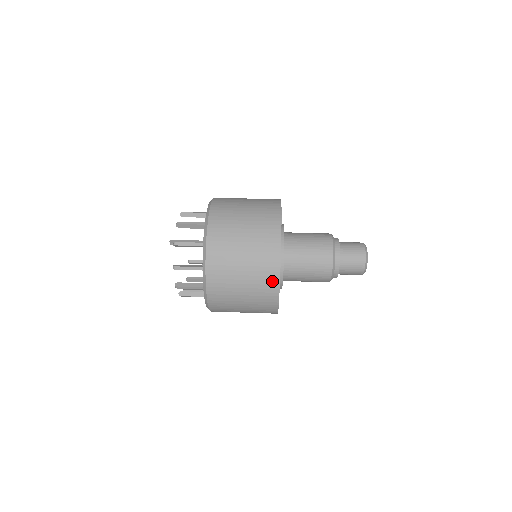
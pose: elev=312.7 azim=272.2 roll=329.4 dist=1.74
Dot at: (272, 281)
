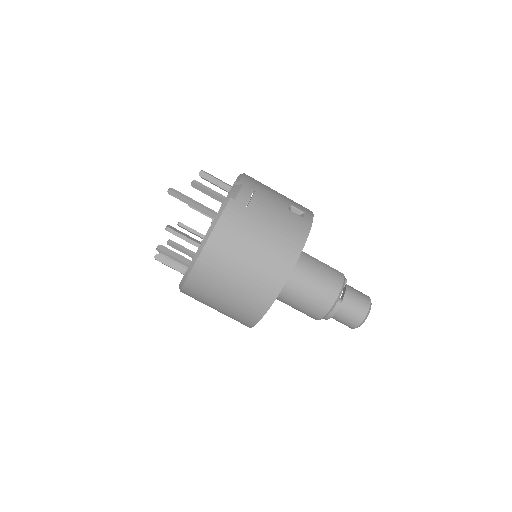
Dot at: occluded
